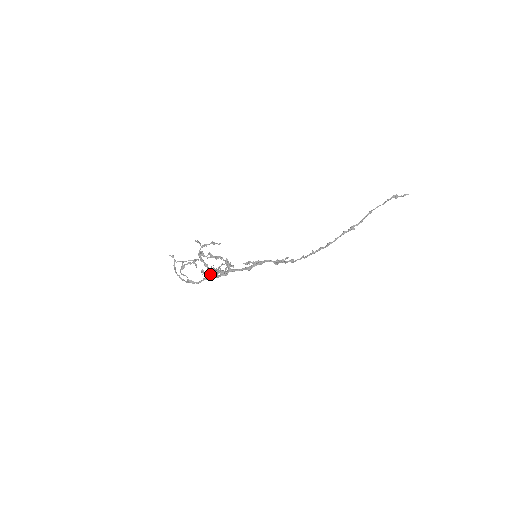
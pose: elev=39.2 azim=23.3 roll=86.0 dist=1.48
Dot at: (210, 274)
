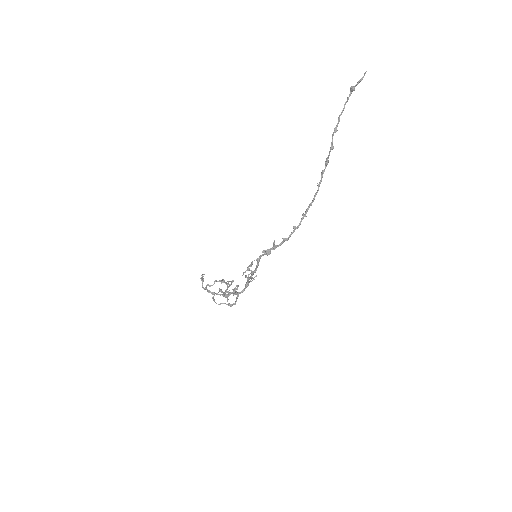
Dot at: occluded
